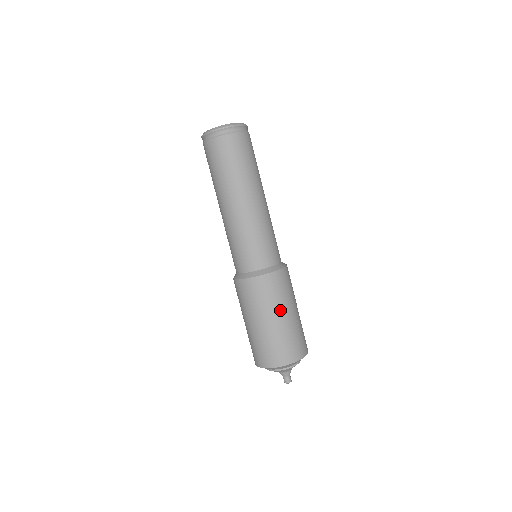
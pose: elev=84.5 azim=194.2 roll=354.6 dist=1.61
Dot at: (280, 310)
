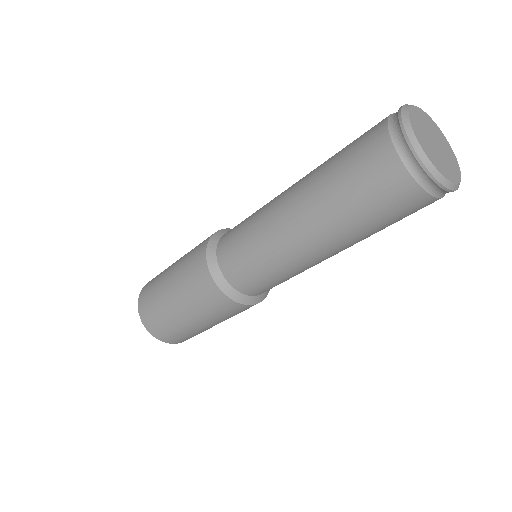
Dot at: (215, 323)
